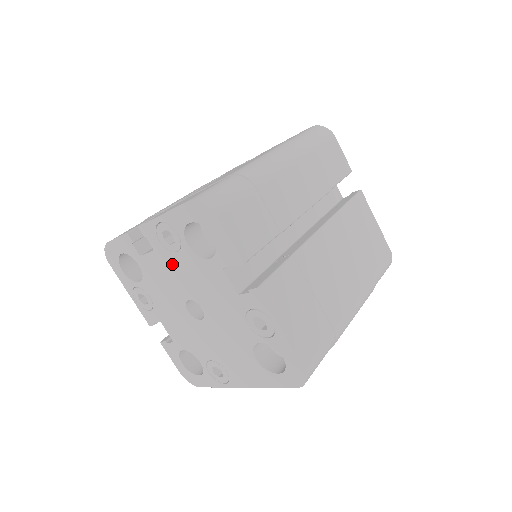
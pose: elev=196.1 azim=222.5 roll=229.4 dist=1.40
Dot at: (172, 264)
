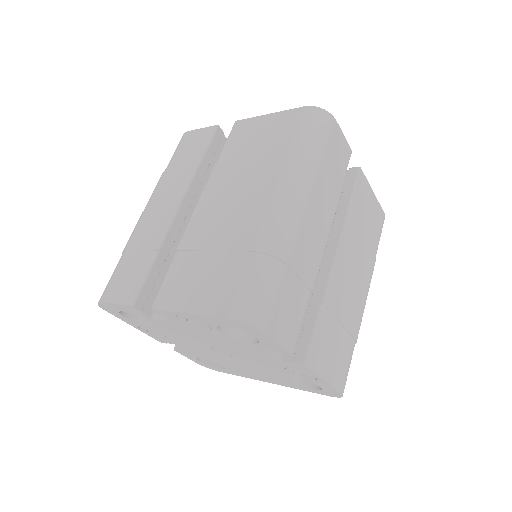
Dot at: (196, 332)
